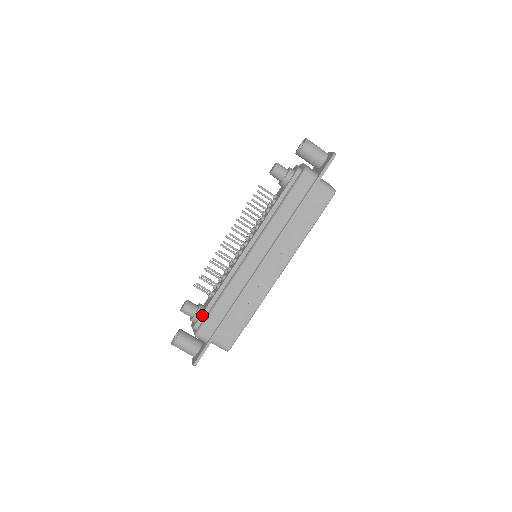
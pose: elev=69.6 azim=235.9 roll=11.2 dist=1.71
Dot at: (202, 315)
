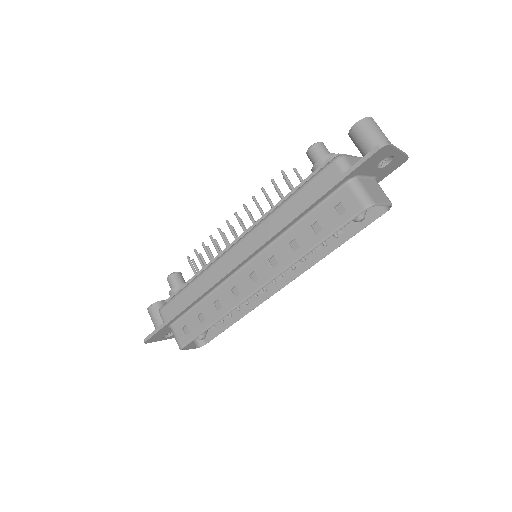
Dot at: (175, 293)
